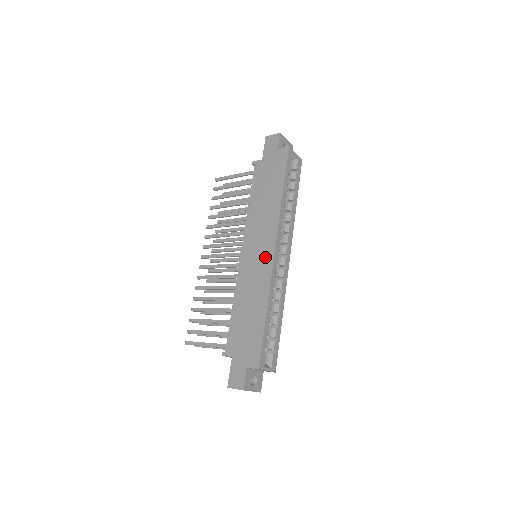
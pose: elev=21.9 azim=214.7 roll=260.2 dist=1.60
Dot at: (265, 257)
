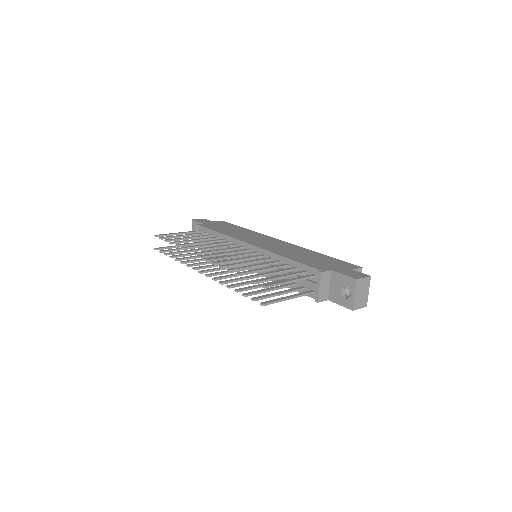
Dot at: (277, 242)
